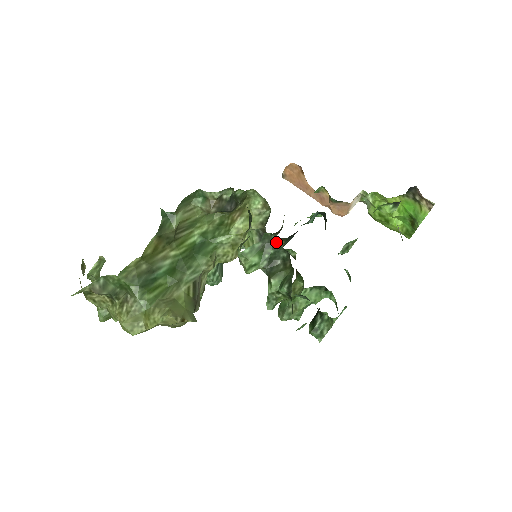
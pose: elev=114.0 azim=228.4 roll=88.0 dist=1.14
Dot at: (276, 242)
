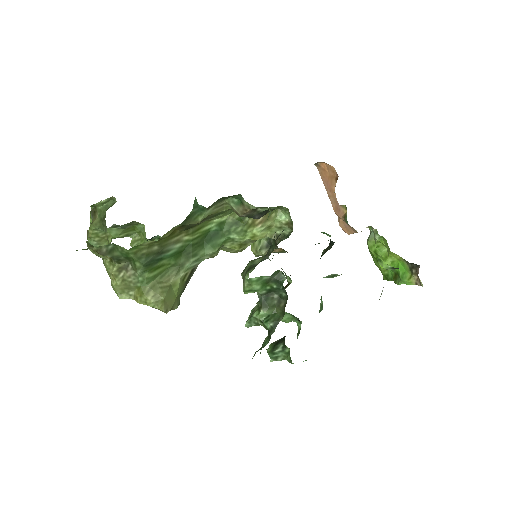
Dot at: (279, 250)
